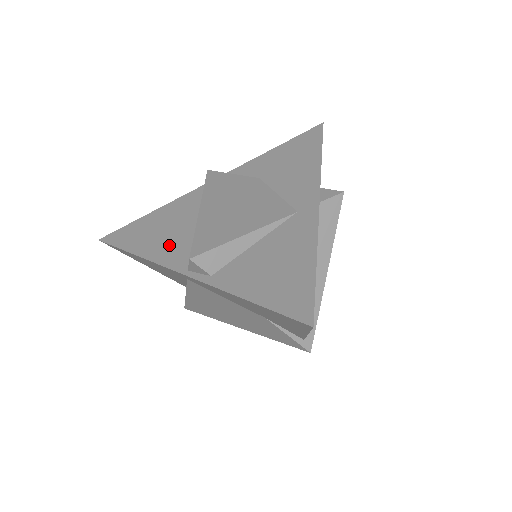
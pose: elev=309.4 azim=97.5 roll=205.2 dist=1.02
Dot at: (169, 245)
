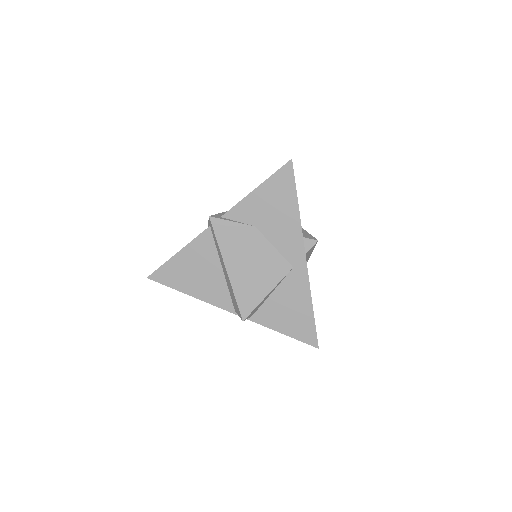
Dot at: (211, 289)
